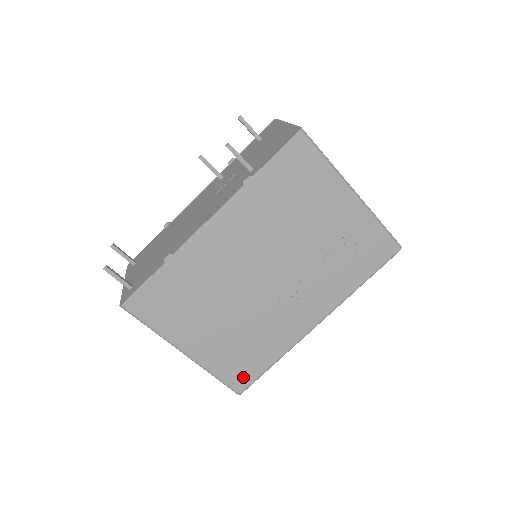
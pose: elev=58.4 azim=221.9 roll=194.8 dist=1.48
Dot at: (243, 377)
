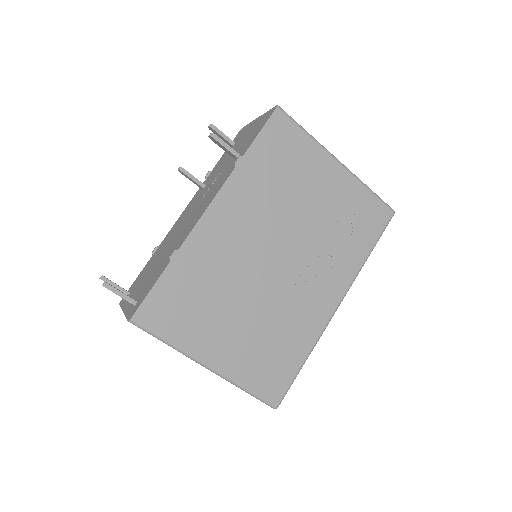
Dot at: (276, 385)
